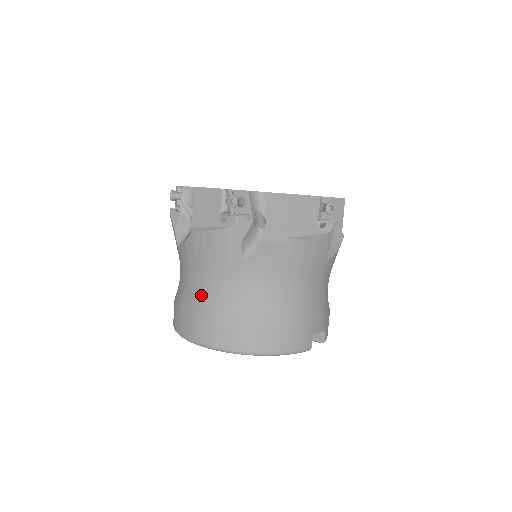
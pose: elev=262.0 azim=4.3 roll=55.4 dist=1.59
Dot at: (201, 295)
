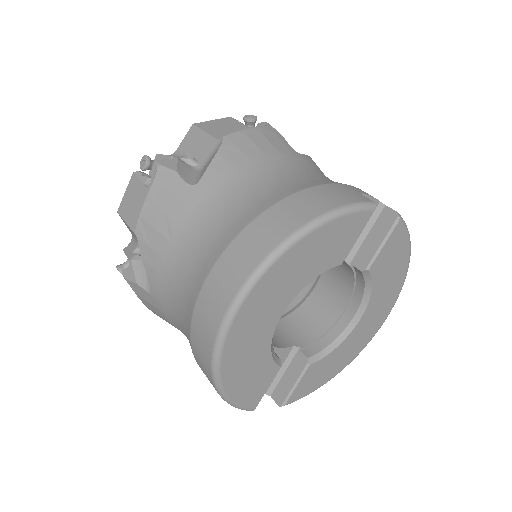
Dot at: (191, 273)
